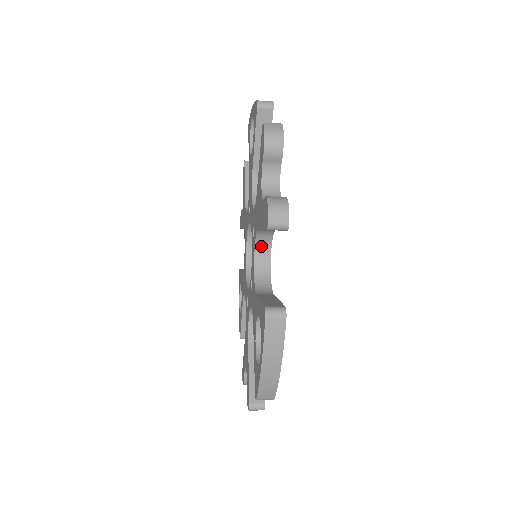
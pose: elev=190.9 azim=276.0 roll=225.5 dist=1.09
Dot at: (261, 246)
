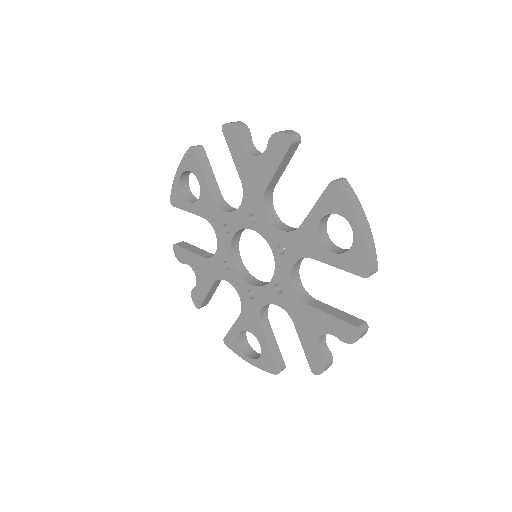
Dot at: (280, 304)
